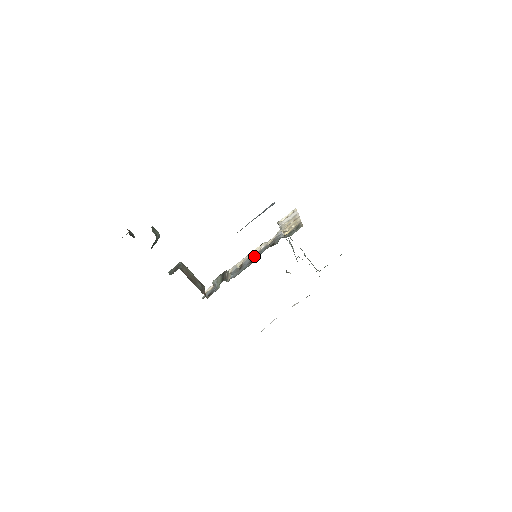
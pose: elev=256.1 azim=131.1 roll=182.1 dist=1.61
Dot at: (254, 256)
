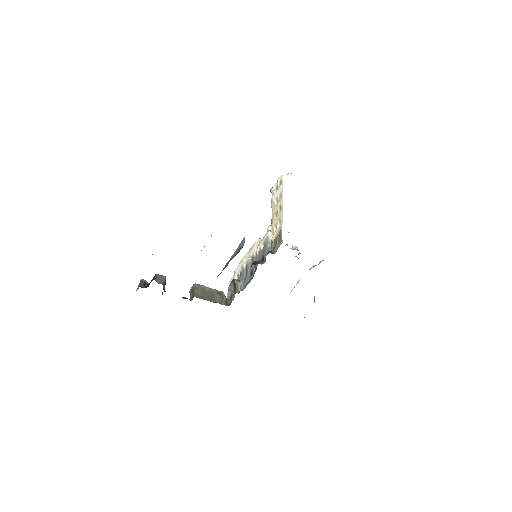
Dot at: occluded
